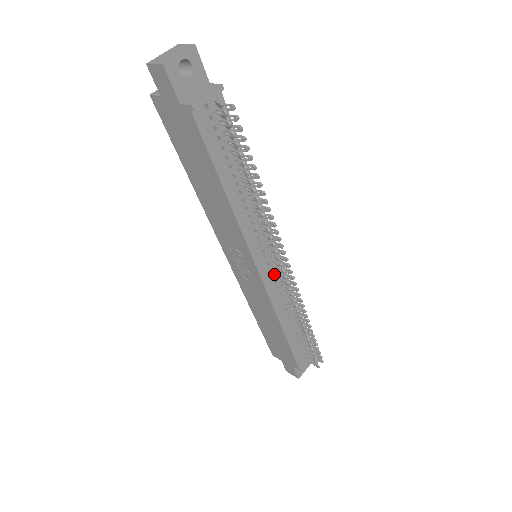
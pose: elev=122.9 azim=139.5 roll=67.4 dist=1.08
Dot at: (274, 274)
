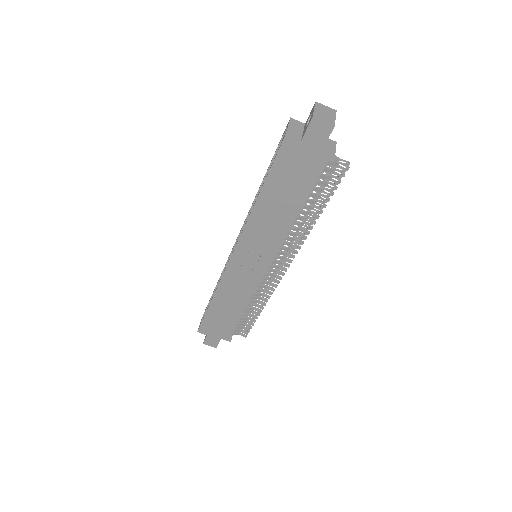
Dot at: (273, 271)
